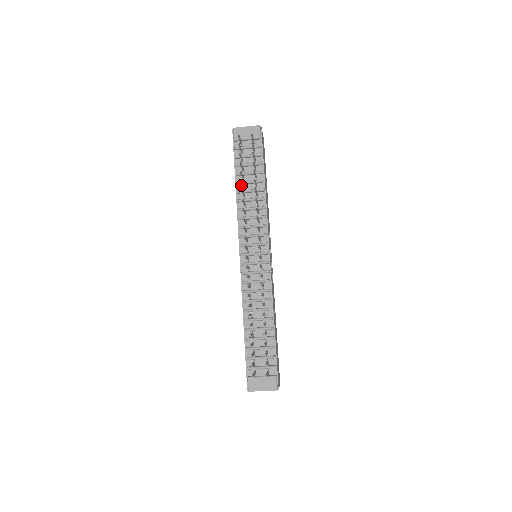
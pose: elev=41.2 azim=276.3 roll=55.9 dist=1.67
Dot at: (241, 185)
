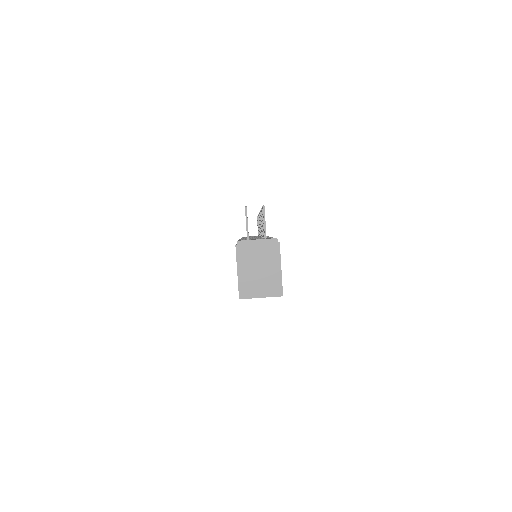
Dot at: occluded
